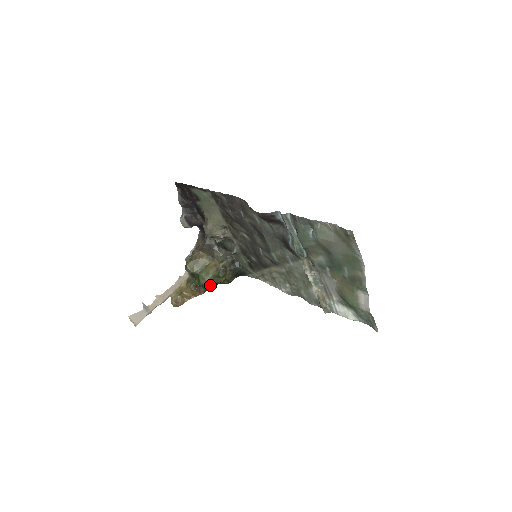
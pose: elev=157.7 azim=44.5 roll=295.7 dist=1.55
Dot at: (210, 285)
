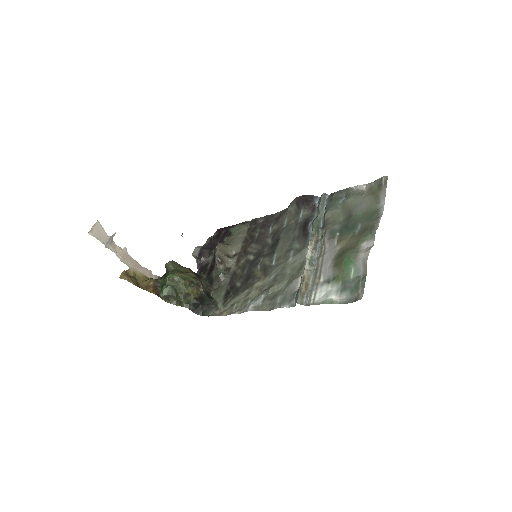
Dot at: (170, 291)
